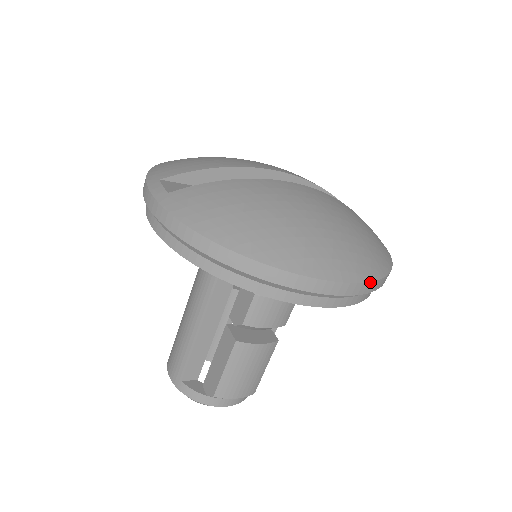
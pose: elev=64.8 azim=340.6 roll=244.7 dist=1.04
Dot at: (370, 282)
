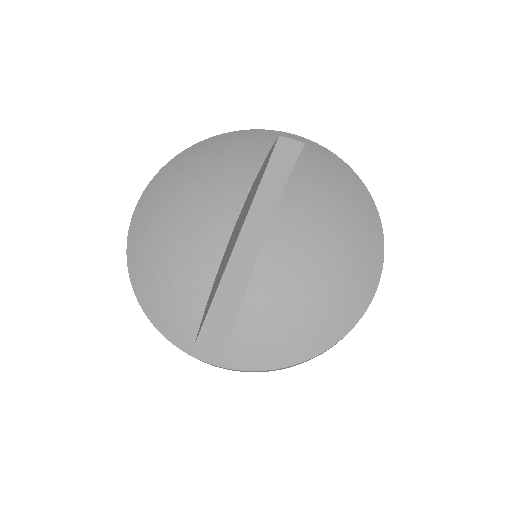
Dot at: occluded
